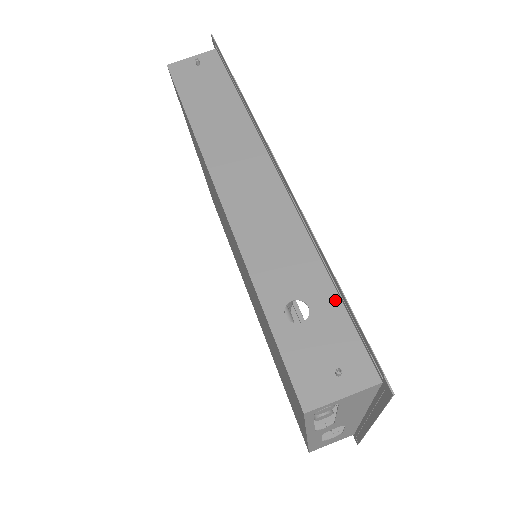
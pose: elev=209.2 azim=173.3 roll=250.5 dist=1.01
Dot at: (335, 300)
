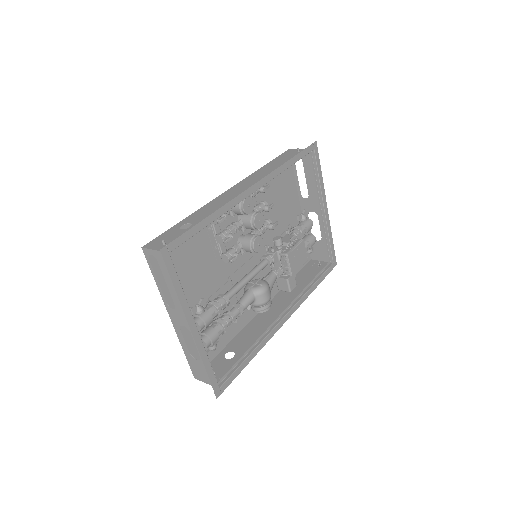
Dot at: (199, 229)
